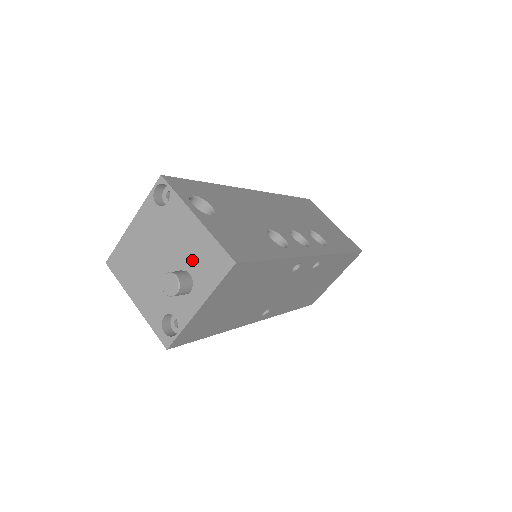
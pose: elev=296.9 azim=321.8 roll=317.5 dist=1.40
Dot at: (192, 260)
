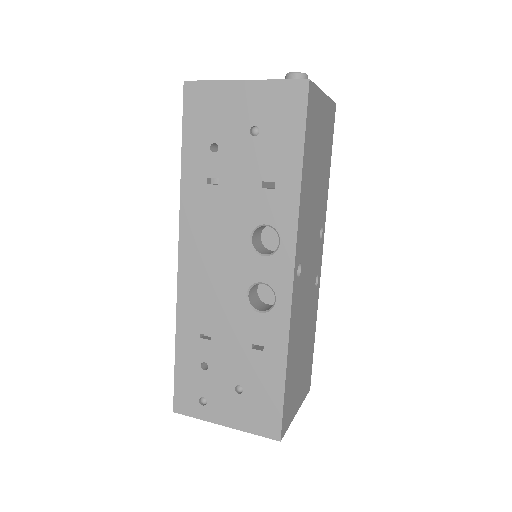
Dot at: occluded
